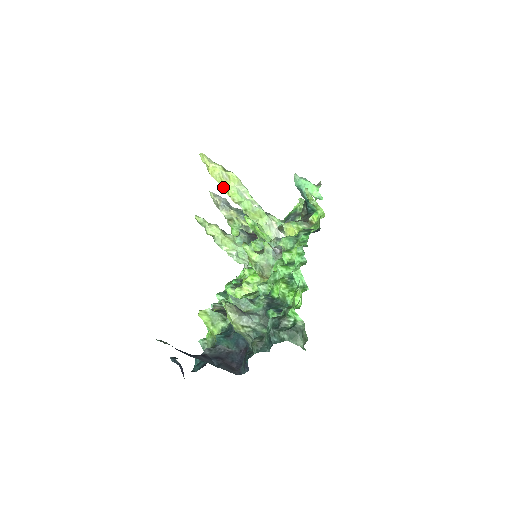
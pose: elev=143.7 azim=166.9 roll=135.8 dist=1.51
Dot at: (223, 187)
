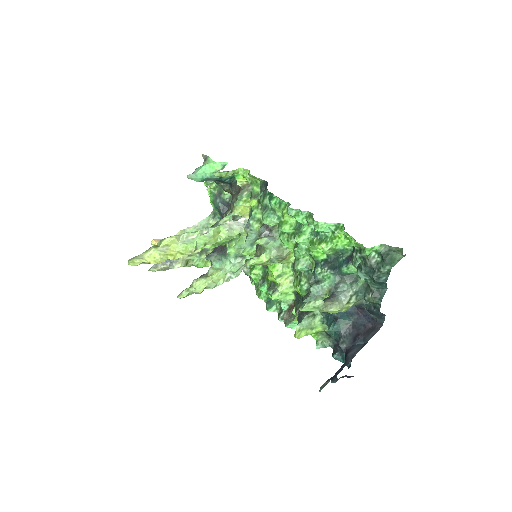
Dot at: (174, 256)
